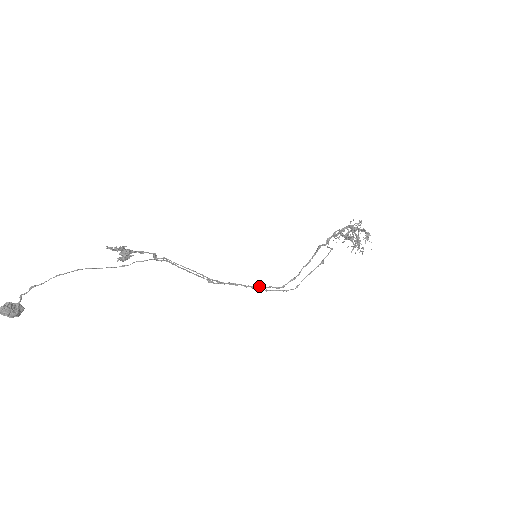
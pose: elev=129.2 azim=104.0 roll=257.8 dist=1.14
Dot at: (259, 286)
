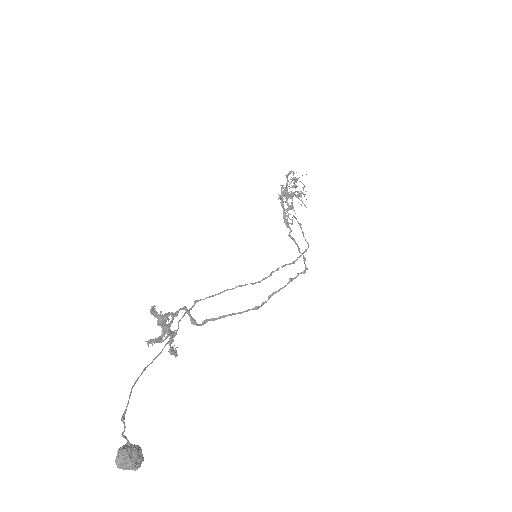
Dot at: (291, 280)
